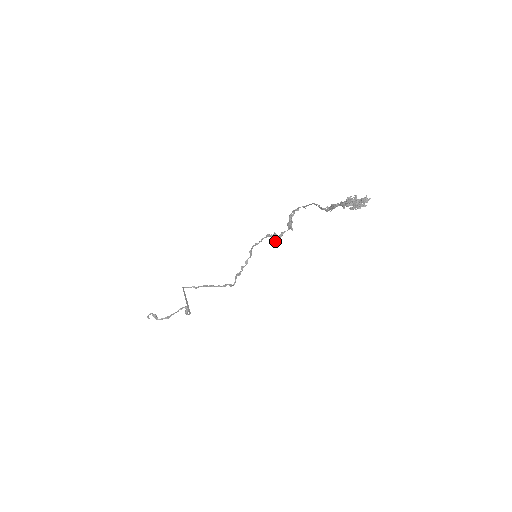
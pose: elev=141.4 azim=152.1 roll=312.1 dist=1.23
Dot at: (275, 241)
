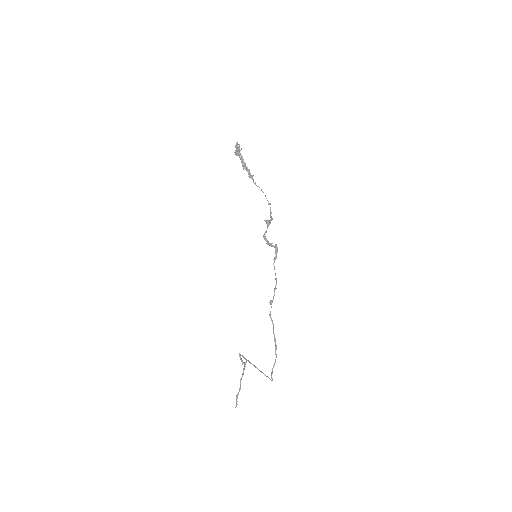
Dot at: (264, 239)
